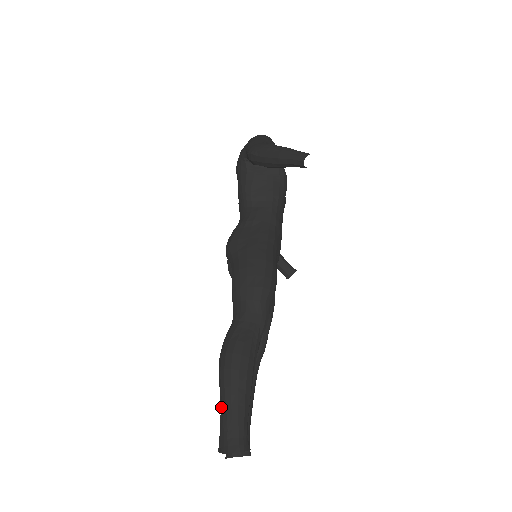
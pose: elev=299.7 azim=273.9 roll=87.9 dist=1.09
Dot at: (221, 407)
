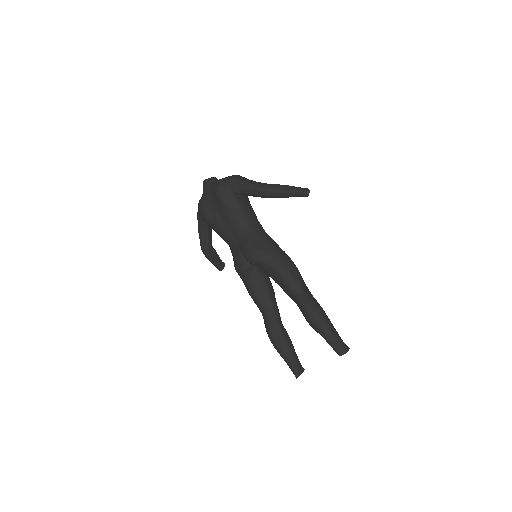
Dot at: (328, 336)
